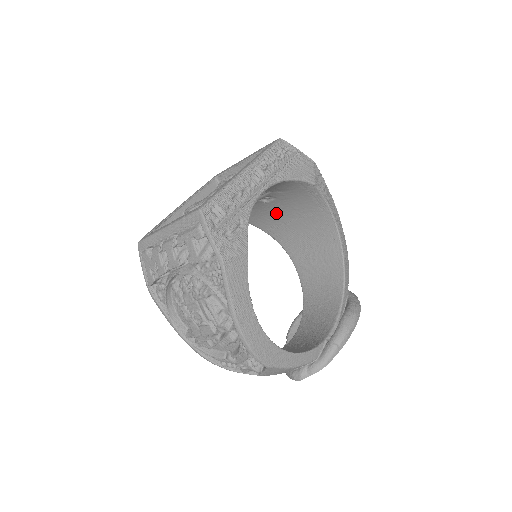
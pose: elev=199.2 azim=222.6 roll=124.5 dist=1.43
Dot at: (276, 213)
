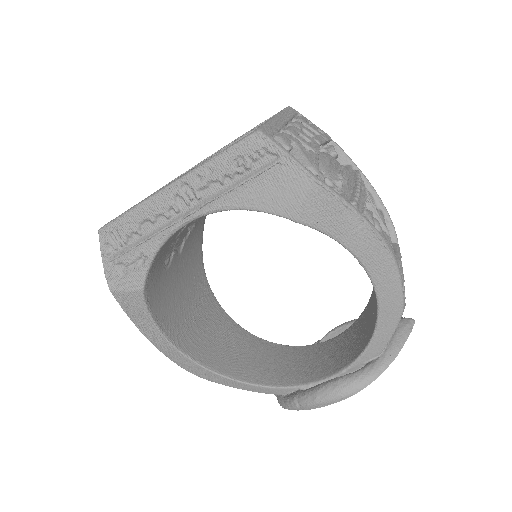
Dot at: occluded
